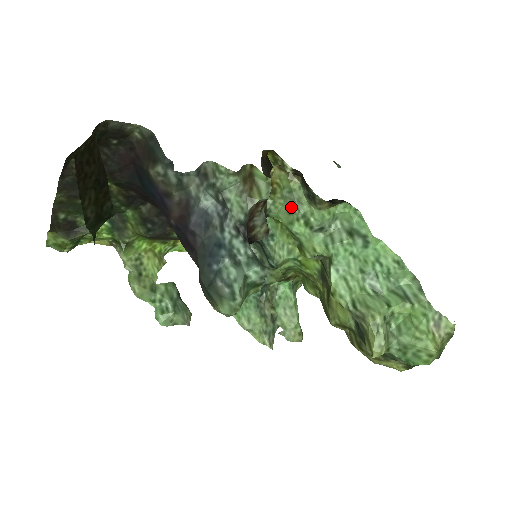
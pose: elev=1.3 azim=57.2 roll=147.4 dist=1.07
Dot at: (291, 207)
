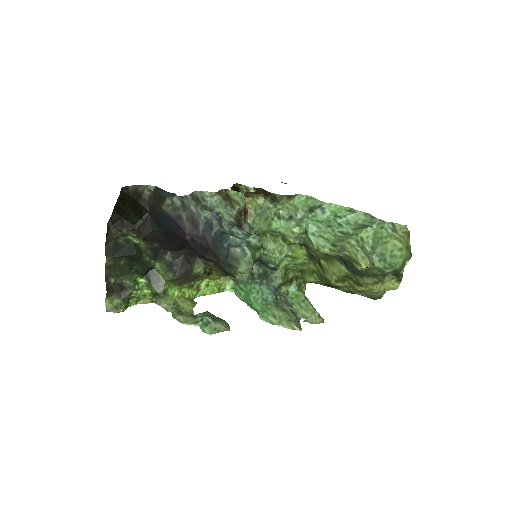
Dot at: (265, 215)
